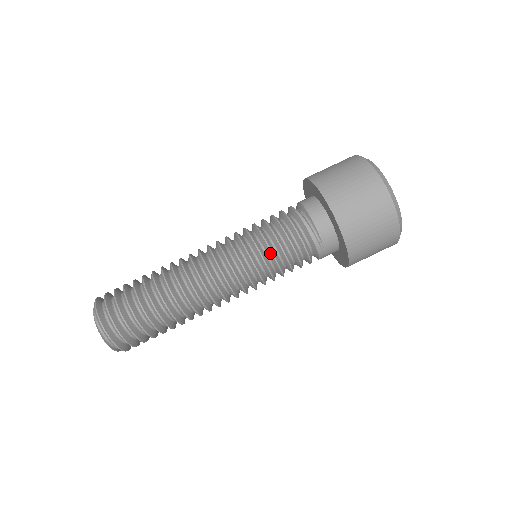
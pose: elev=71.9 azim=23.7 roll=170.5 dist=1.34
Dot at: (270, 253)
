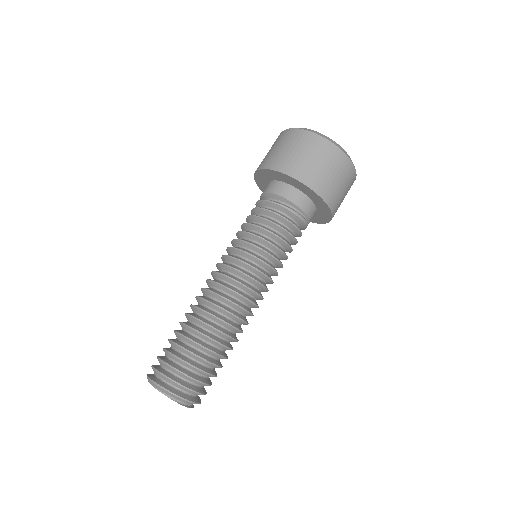
Dot at: (282, 254)
